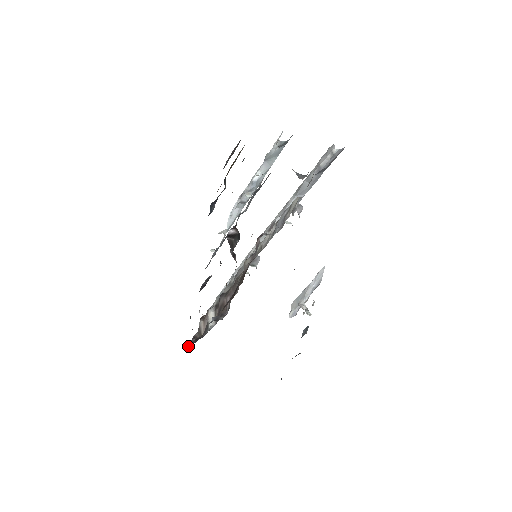
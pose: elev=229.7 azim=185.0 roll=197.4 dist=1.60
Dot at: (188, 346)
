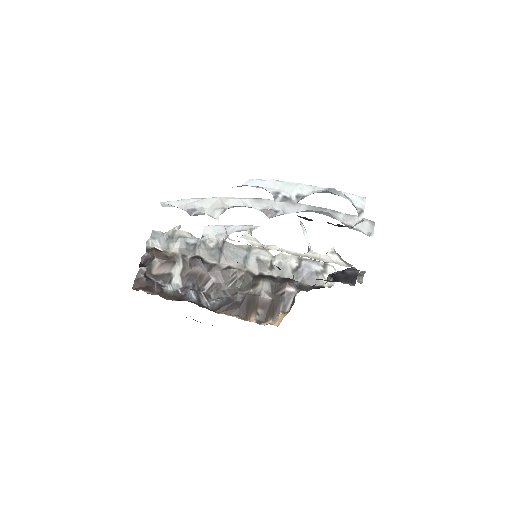
Dot at: (135, 281)
